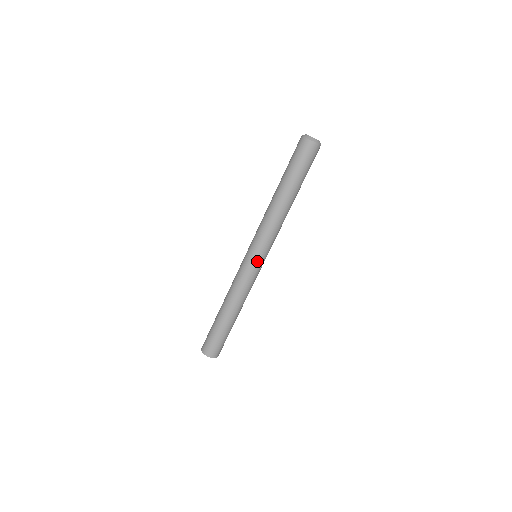
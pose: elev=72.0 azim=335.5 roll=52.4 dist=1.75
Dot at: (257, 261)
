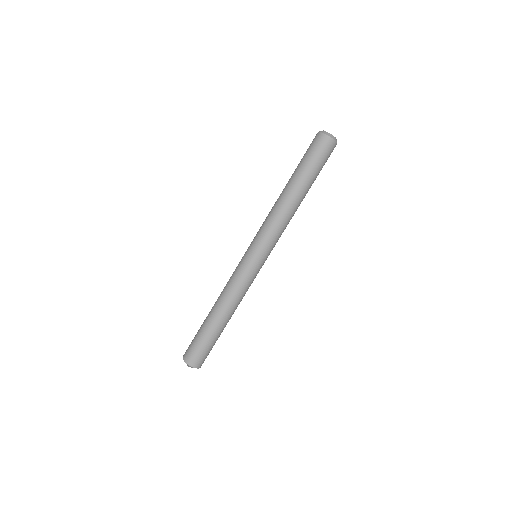
Dot at: (250, 256)
